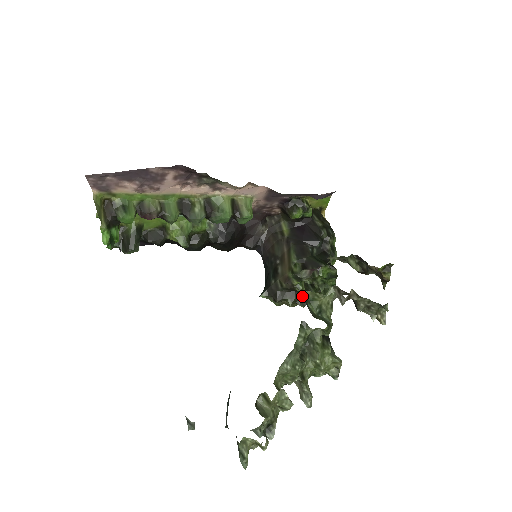
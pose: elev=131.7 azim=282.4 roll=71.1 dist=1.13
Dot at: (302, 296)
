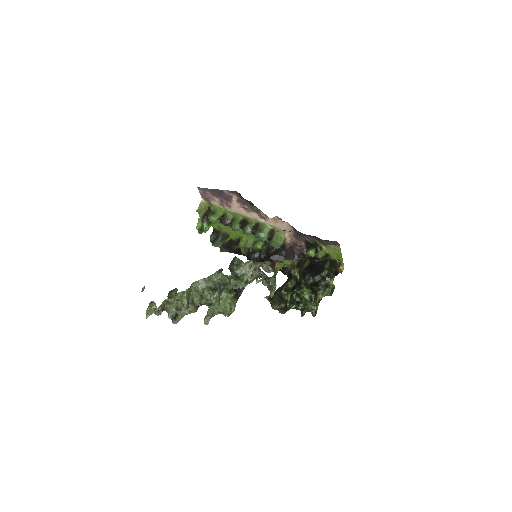
Dot at: (286, 305)
